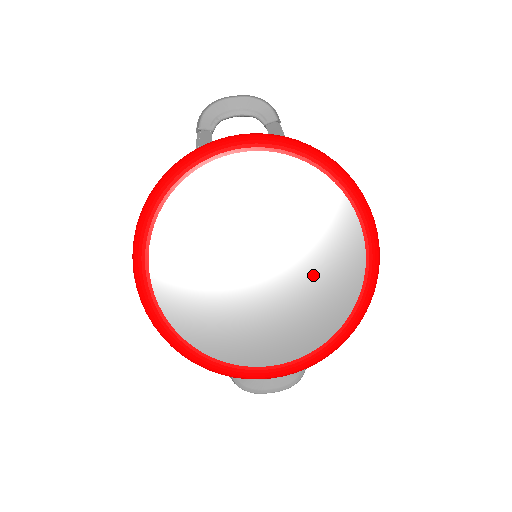
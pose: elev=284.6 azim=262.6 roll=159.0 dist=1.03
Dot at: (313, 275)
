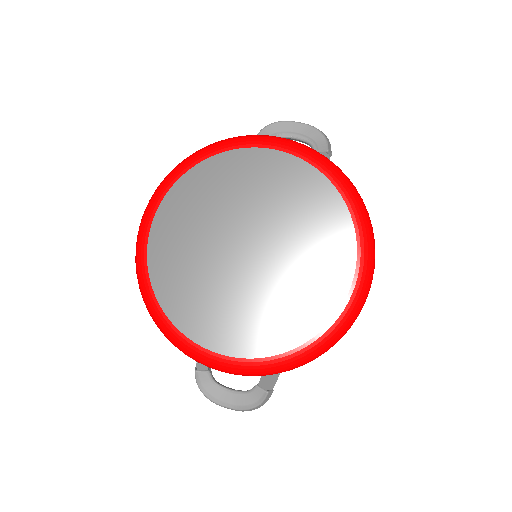
Dot at: (294, 282)
